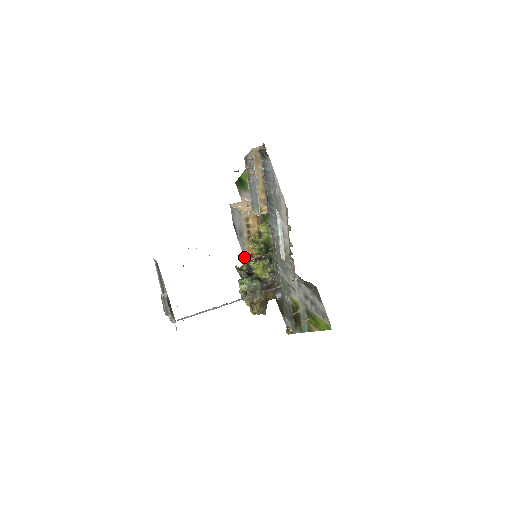
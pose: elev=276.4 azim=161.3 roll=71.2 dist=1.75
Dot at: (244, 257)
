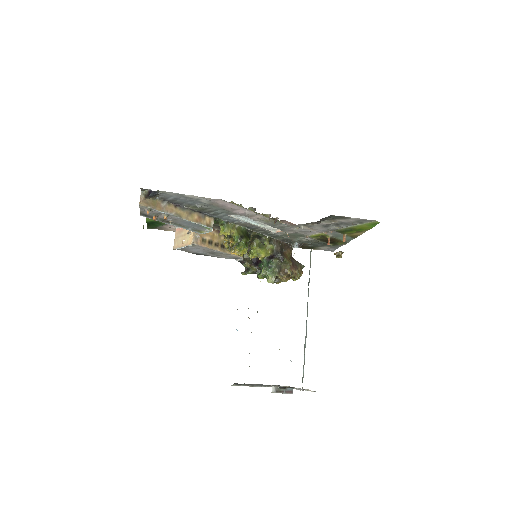
Dot at: (236, 260)
